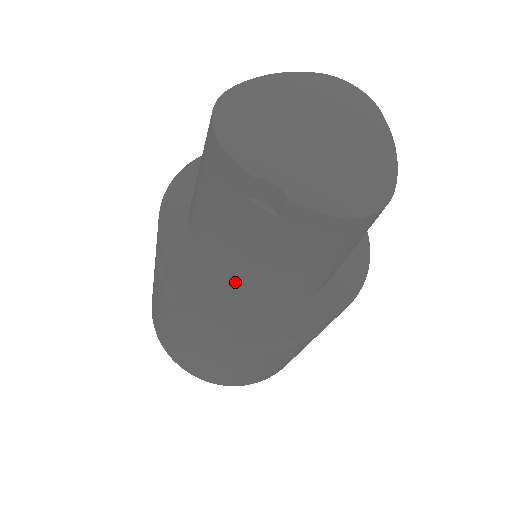
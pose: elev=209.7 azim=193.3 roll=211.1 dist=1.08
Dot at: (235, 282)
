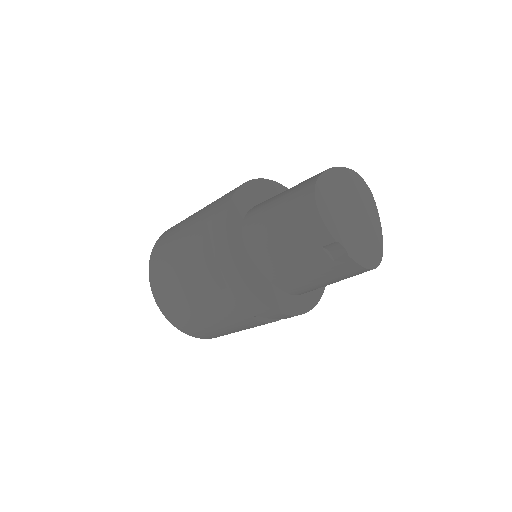
Dot at: (269, 281)
